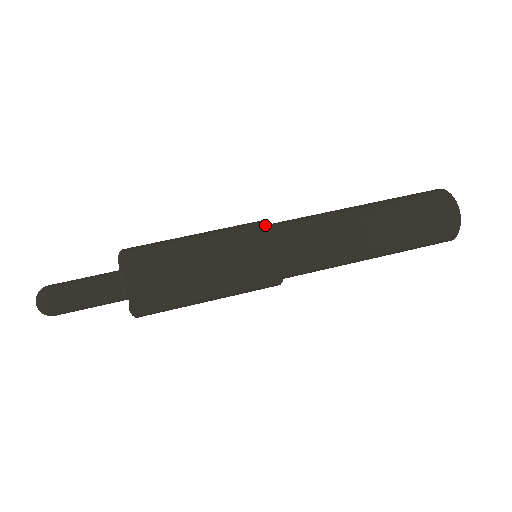
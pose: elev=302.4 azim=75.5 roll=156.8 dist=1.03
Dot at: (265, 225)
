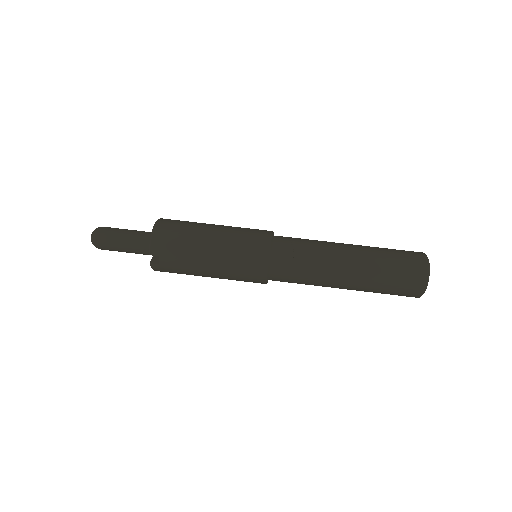
Dot at: (268, 235)
